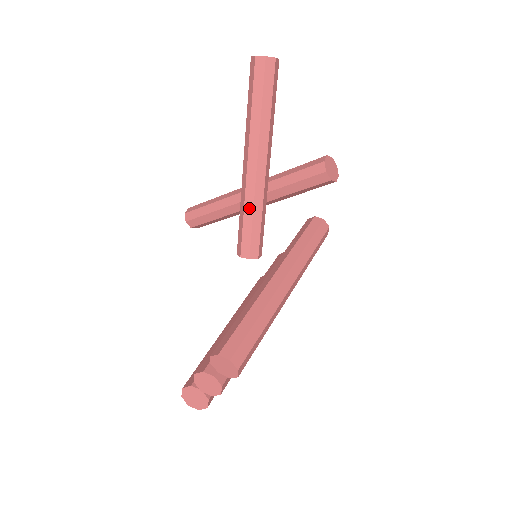
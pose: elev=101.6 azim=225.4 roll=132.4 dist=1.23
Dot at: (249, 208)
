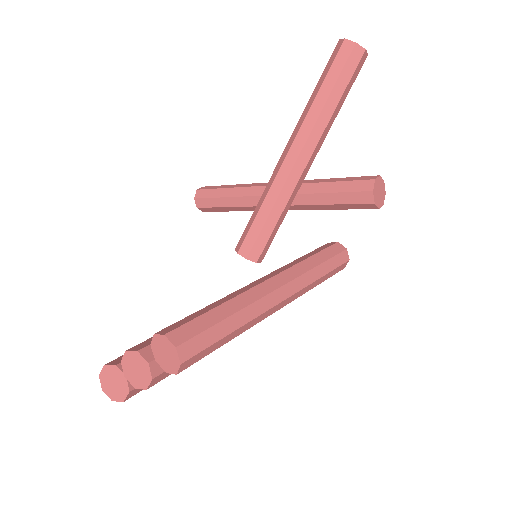
Dot at: (270, 201)
